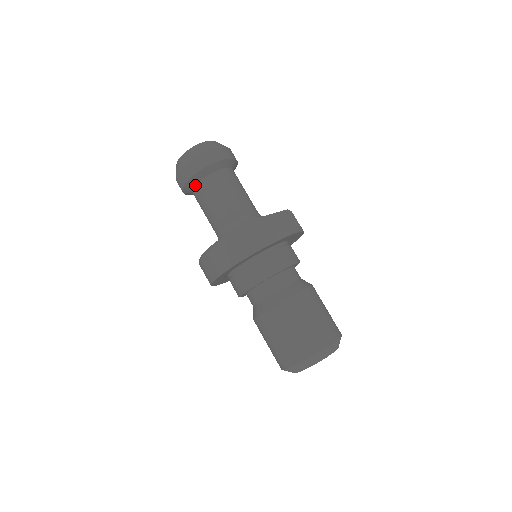
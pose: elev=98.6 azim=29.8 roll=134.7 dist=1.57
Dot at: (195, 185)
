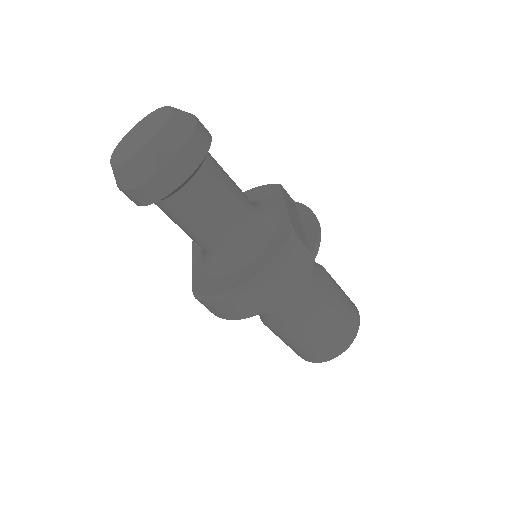
Dot at: (173, 194)
